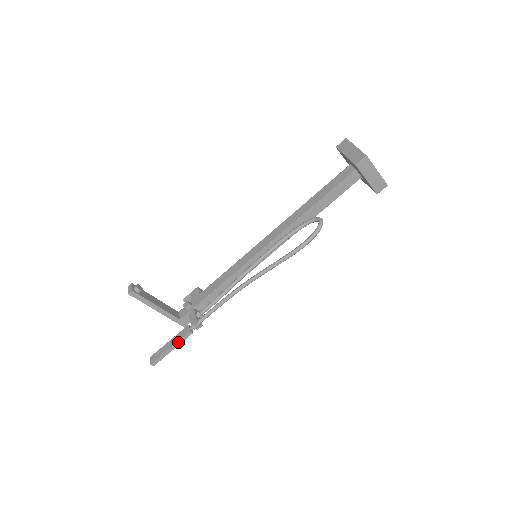
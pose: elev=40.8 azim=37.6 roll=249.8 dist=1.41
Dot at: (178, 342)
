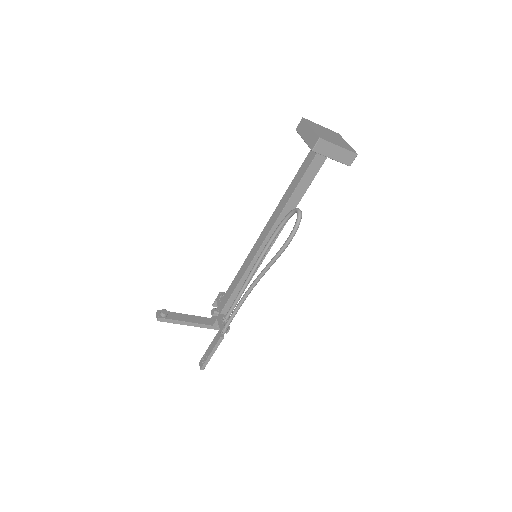
Dot at: (215, 347)
